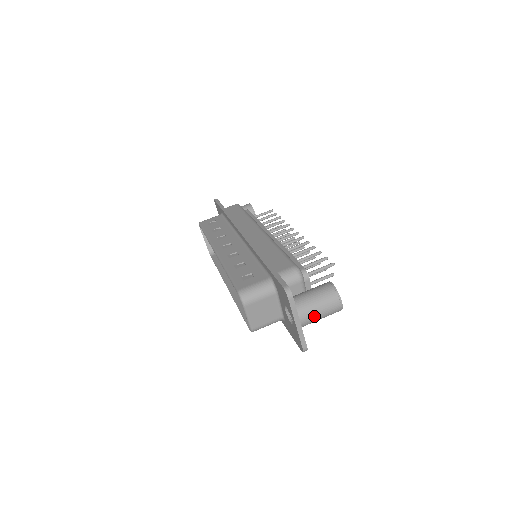
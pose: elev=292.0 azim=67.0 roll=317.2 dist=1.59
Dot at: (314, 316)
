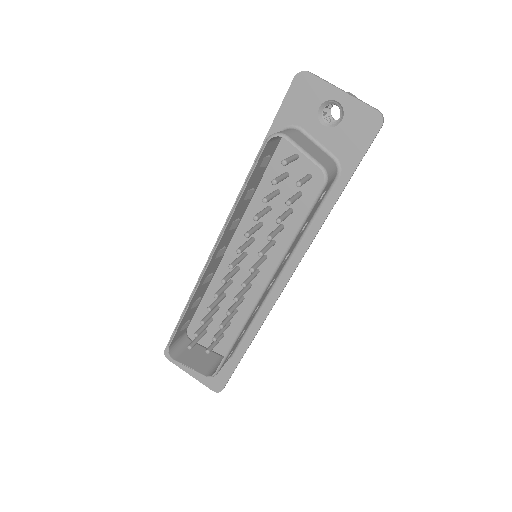
Dot at: occluded
